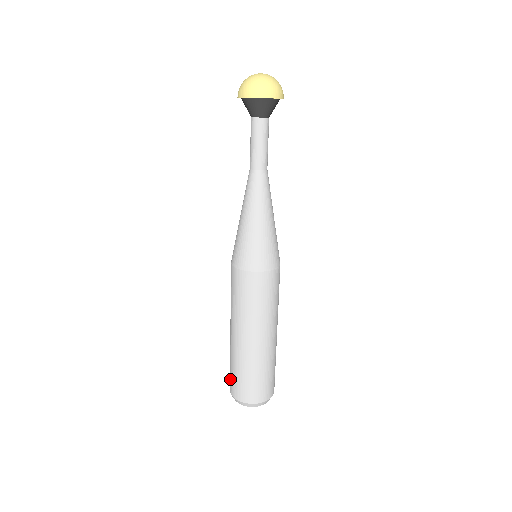
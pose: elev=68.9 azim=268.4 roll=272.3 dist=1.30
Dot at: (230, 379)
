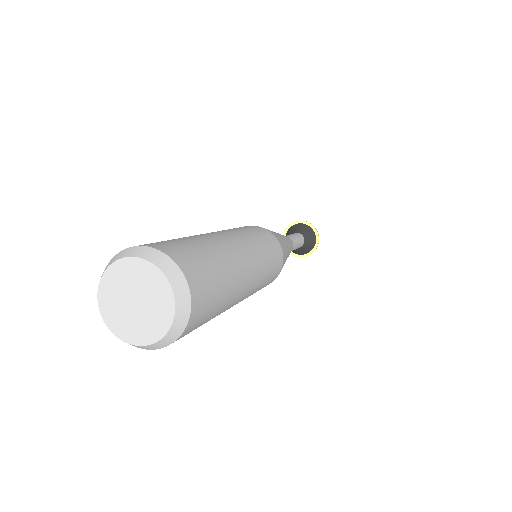
Dot at: occluded
